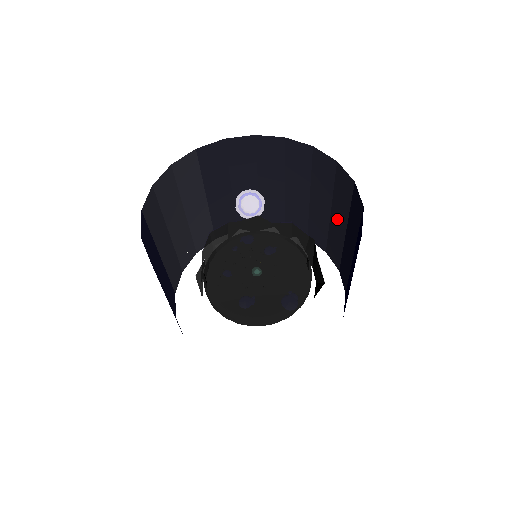
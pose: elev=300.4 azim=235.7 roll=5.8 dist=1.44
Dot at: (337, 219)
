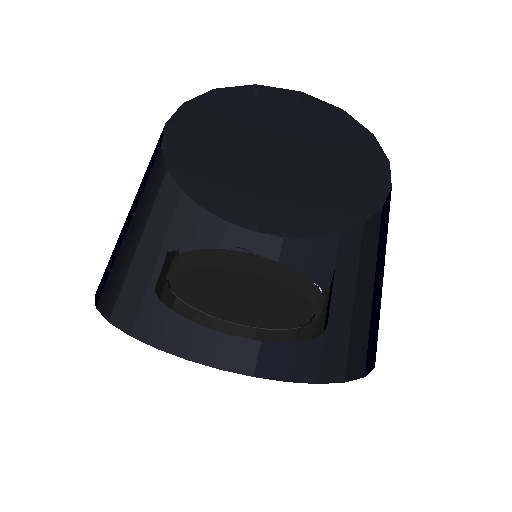
Dot at: occluded
